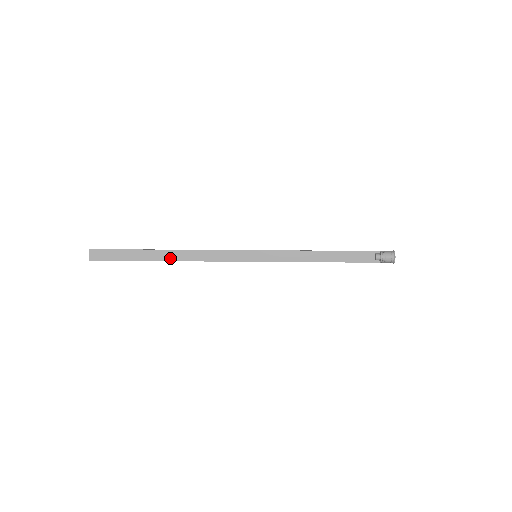
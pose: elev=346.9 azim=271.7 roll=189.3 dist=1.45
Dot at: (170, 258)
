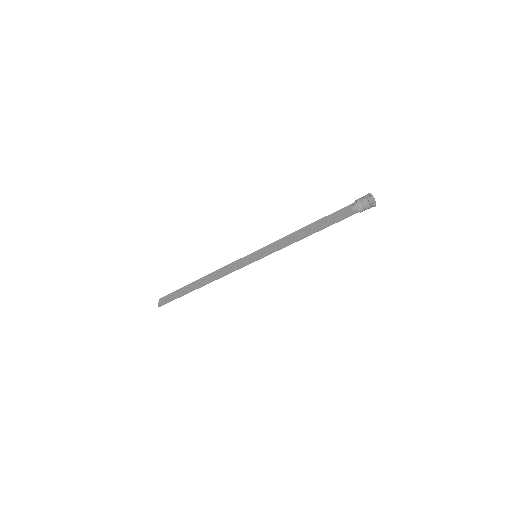
Dot at: (201, 284)
